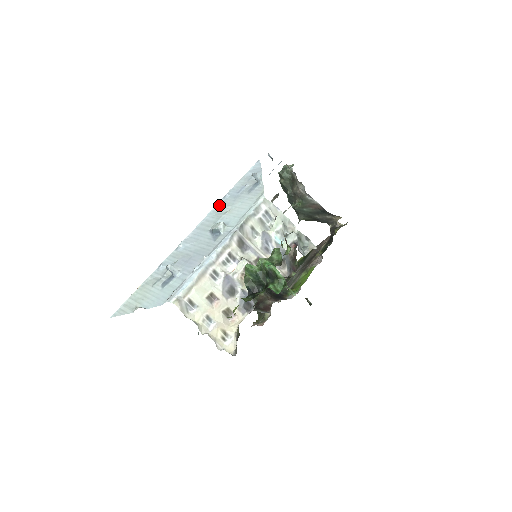
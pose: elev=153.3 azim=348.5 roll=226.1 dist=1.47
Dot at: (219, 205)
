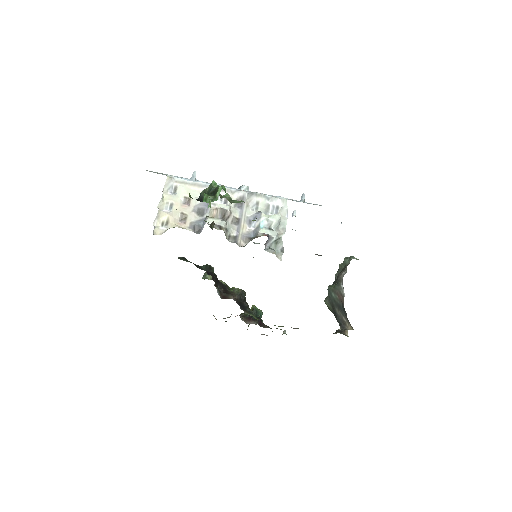
Dot at: occluded
